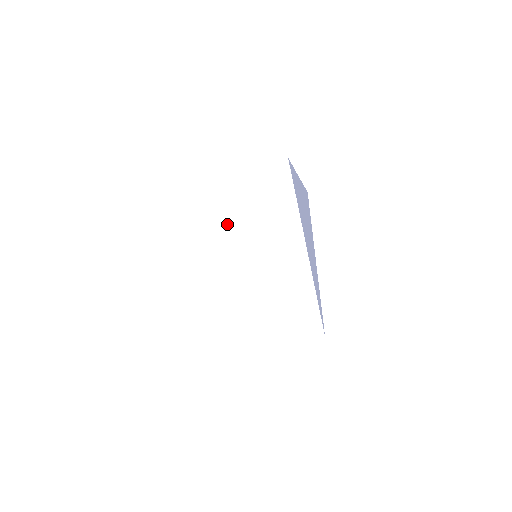
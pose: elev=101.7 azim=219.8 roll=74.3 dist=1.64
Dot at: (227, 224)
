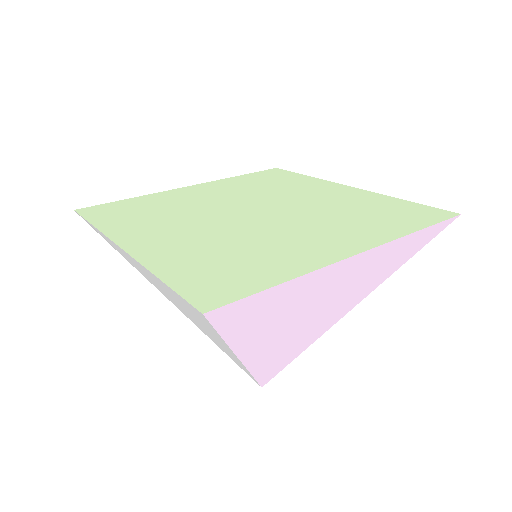
Dot at: (368, 256)
